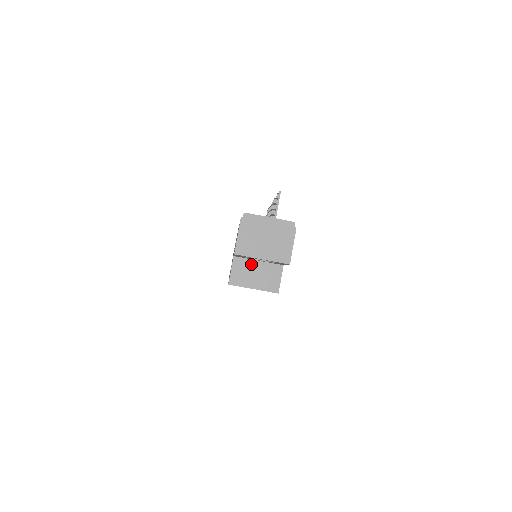
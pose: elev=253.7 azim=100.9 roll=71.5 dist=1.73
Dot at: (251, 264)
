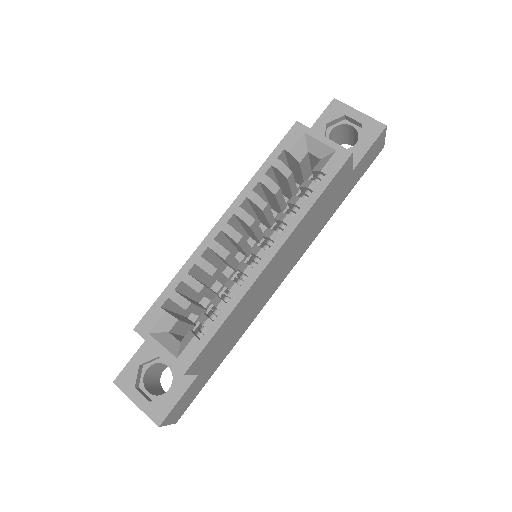
Dot at: occluded
